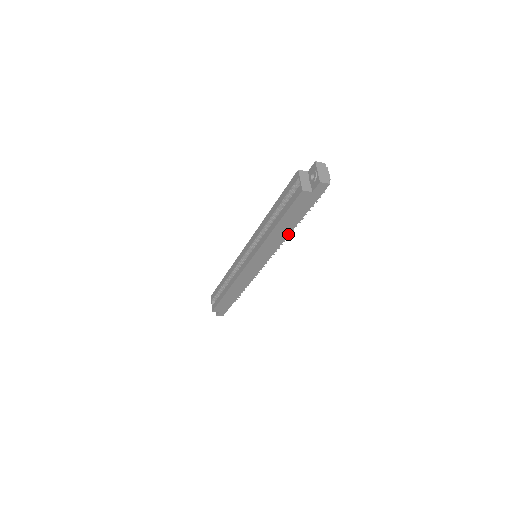
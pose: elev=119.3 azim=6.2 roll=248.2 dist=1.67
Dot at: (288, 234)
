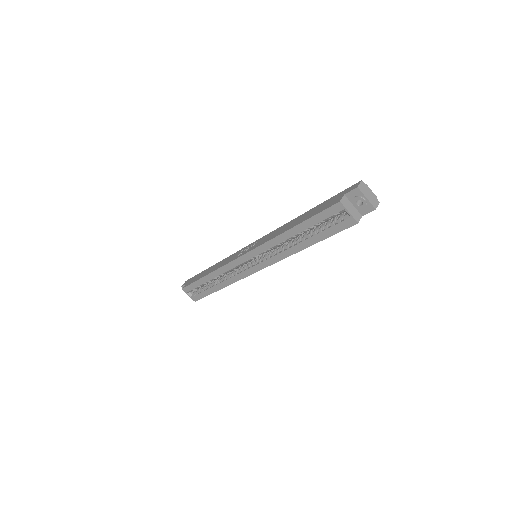
Dot at: occluded
